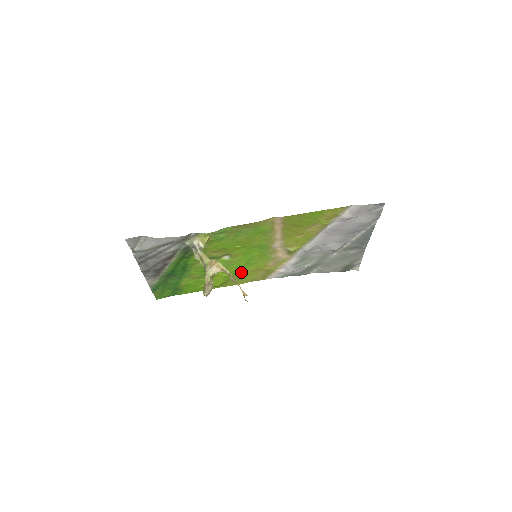
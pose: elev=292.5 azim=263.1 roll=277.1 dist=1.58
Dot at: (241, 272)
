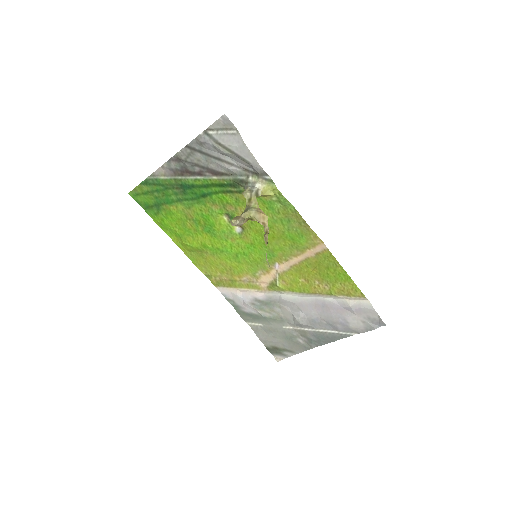
Dot at: (218, 256)
